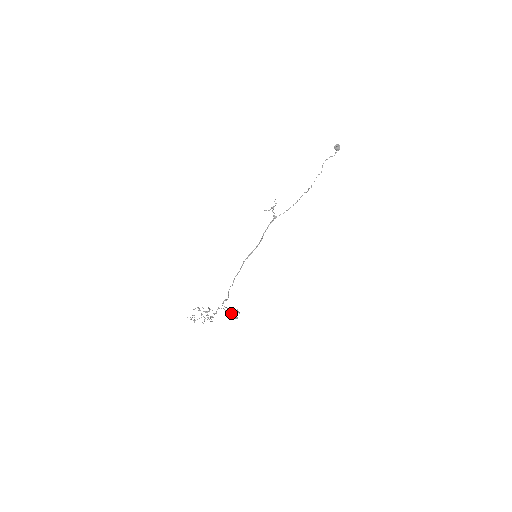
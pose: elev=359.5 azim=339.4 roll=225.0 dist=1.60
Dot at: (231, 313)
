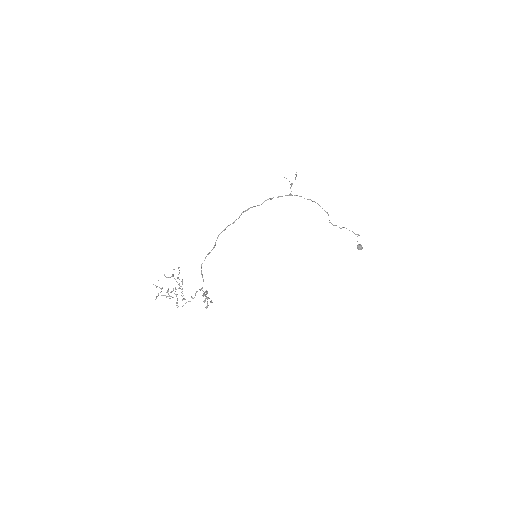
Dot at: (204, 292)
